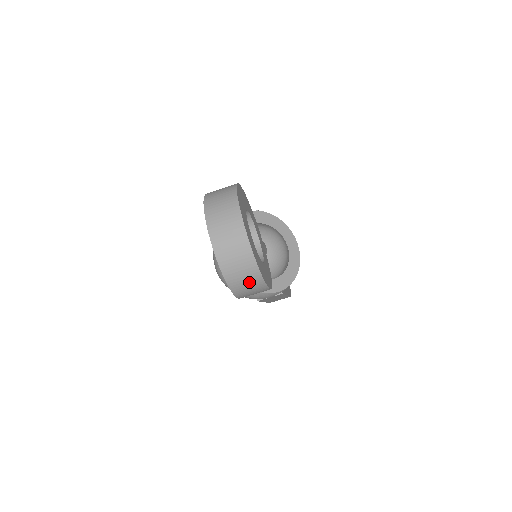
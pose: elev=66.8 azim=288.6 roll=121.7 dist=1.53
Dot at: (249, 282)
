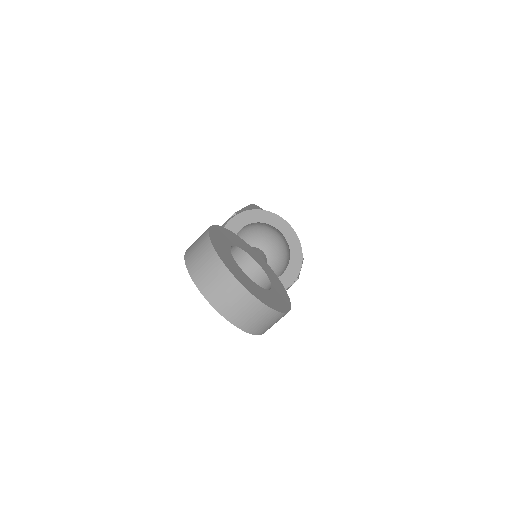
Dot at: (270, 322)
